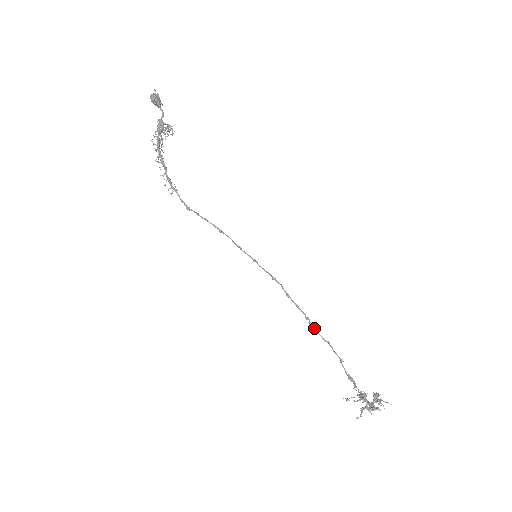
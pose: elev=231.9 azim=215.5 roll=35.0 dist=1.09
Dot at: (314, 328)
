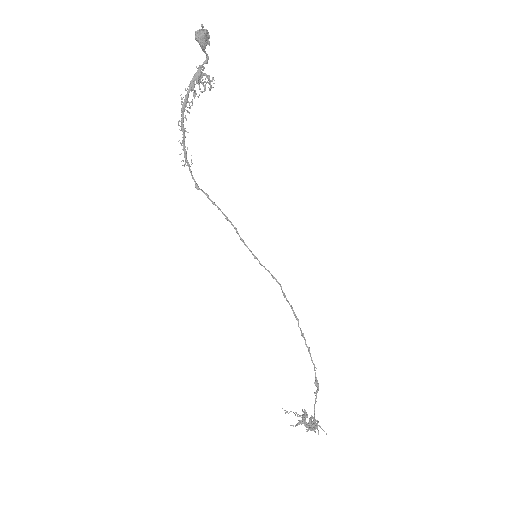
Dot at: (301, 330)
